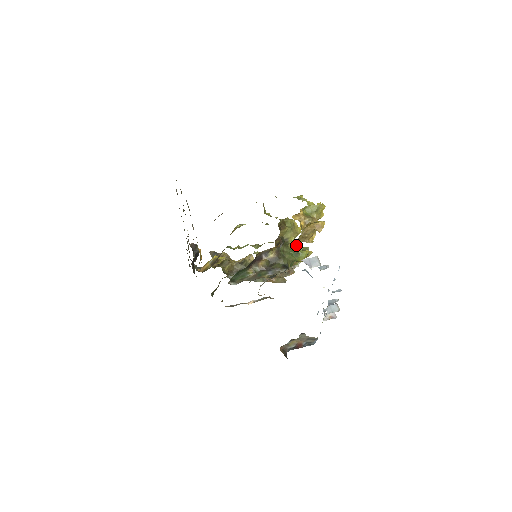
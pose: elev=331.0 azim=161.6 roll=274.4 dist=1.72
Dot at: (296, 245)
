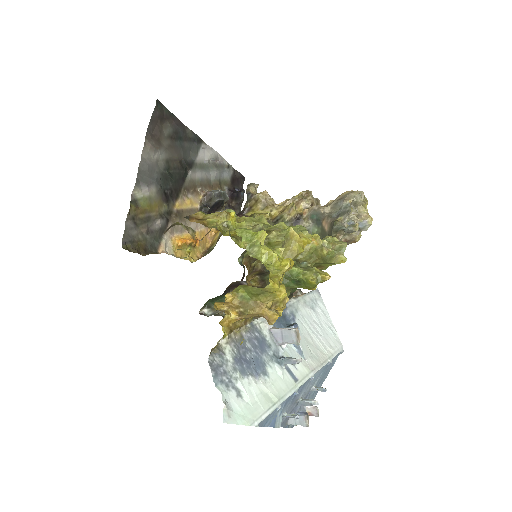
Dot at: (319, 245)
